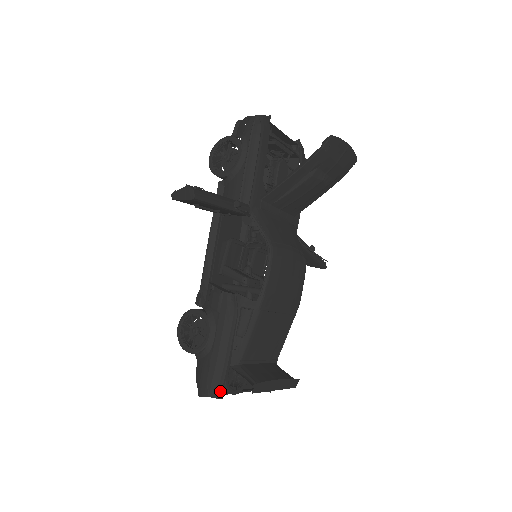
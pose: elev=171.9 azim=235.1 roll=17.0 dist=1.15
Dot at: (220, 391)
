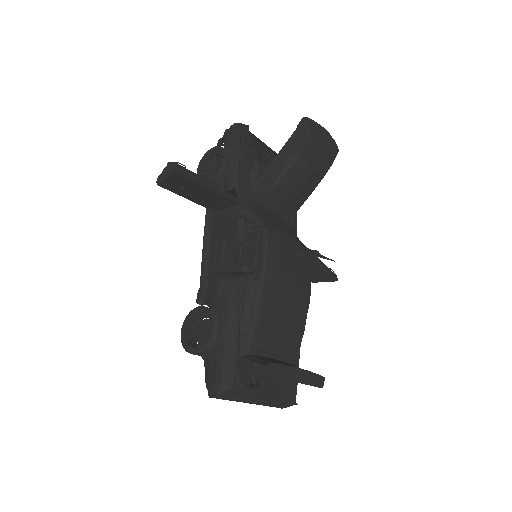
Dot at: (232, 385)
